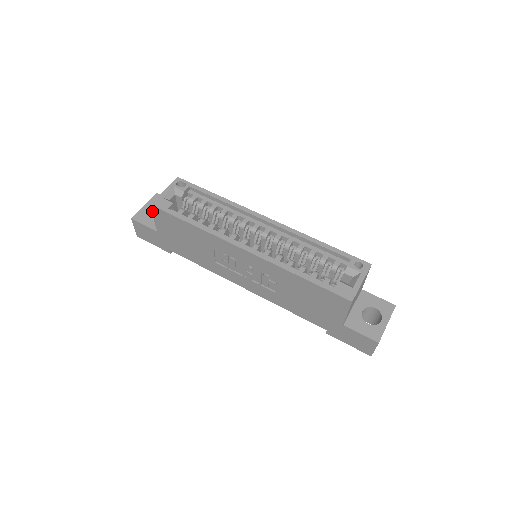
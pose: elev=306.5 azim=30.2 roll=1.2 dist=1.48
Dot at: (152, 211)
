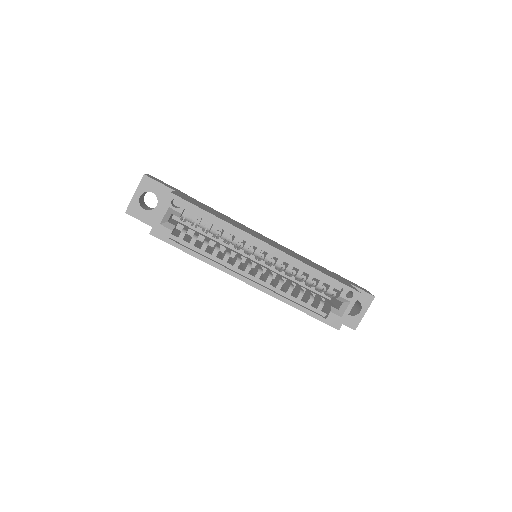
Dot at: occluded
